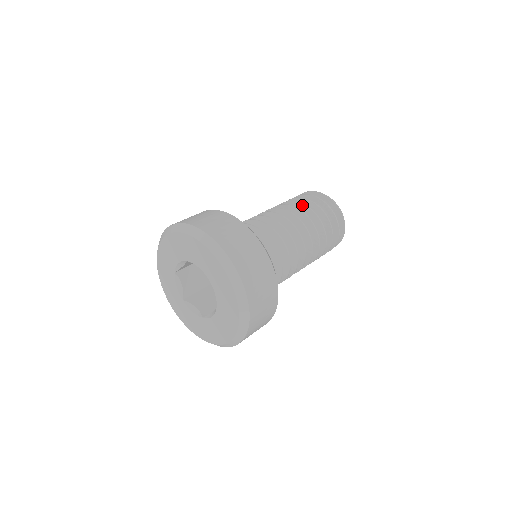
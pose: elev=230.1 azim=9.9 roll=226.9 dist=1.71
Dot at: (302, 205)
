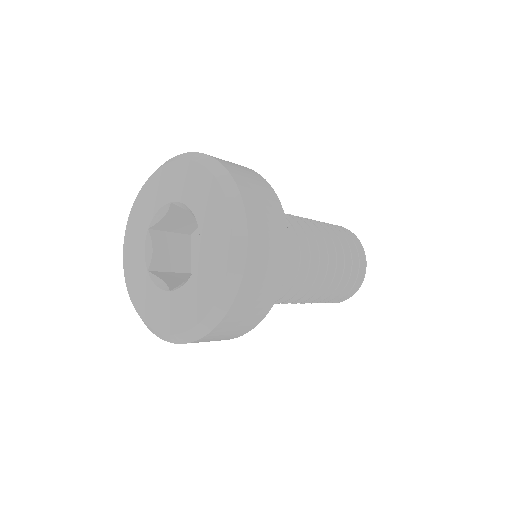
Dot at: (342, 255)
